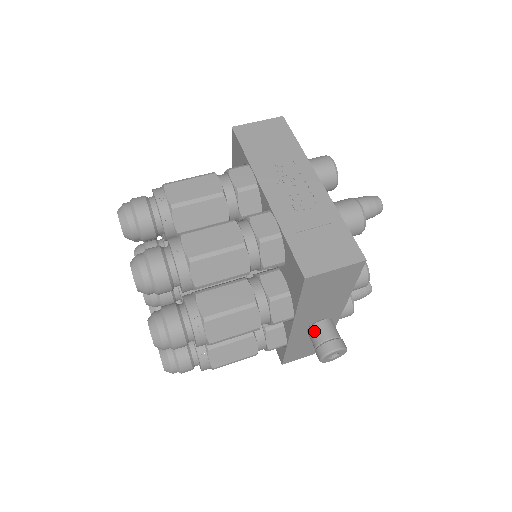
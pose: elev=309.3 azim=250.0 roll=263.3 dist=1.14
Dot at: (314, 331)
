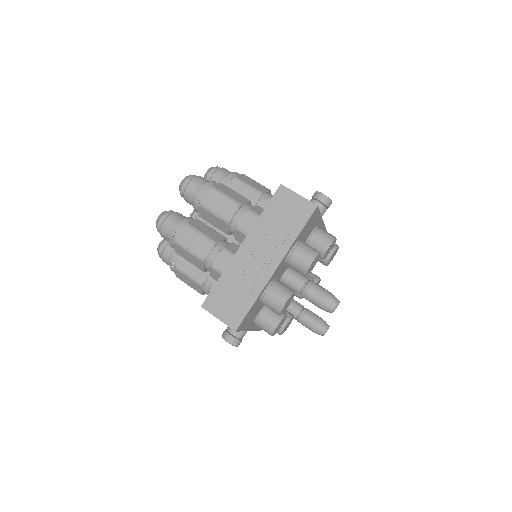
Dot at: occluded
